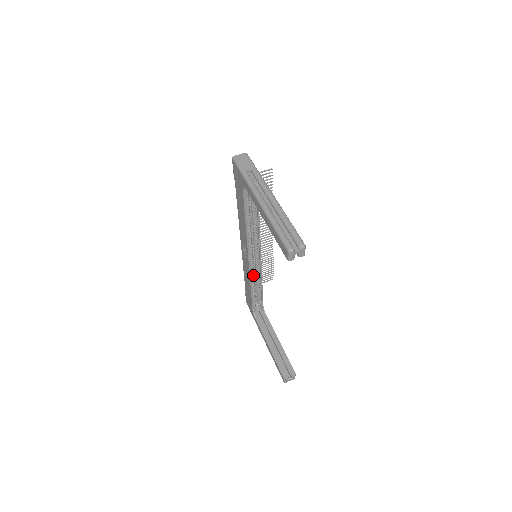
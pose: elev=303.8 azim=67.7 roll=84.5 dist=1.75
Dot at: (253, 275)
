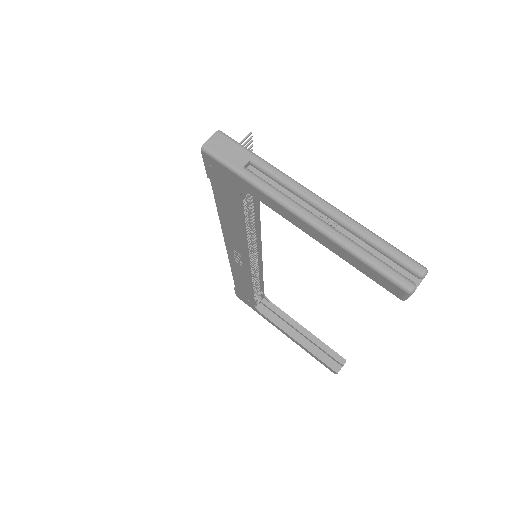
Dot at: (252, 275)
